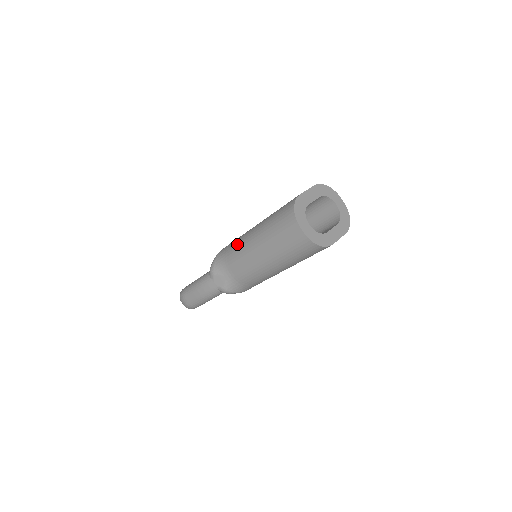
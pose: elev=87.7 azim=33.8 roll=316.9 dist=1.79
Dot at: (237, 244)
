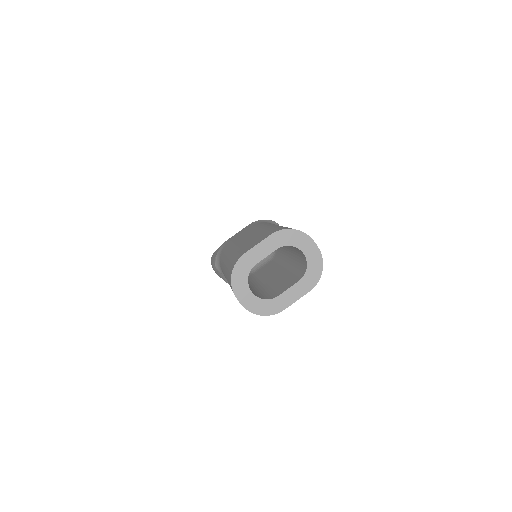
Dot at: (222, 256)
